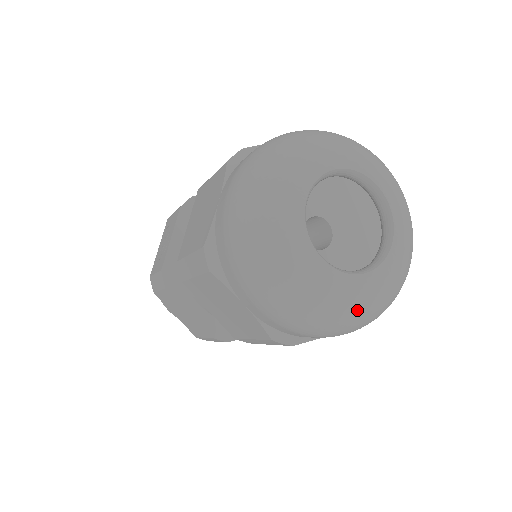
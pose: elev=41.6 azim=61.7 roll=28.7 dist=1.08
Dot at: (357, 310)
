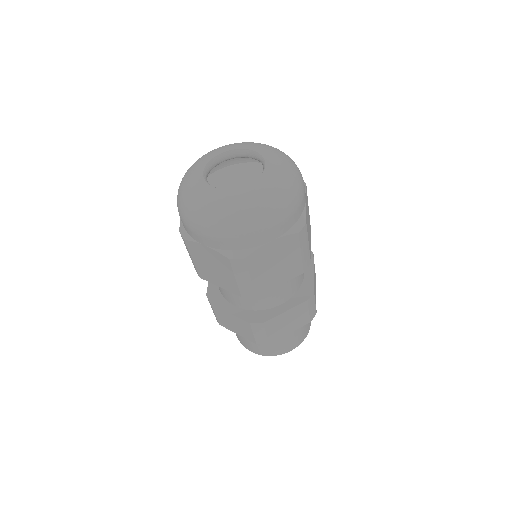
Dot at: (250, 205)
